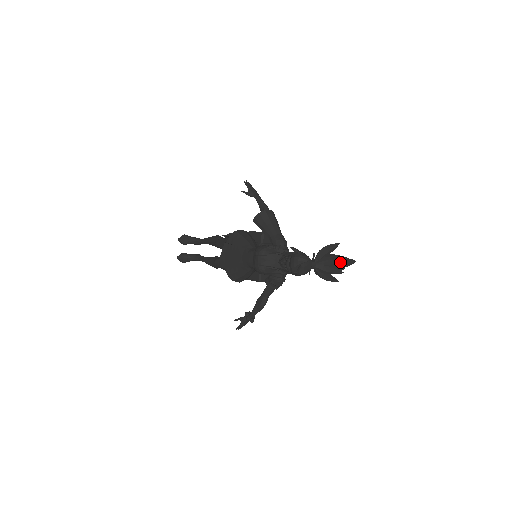
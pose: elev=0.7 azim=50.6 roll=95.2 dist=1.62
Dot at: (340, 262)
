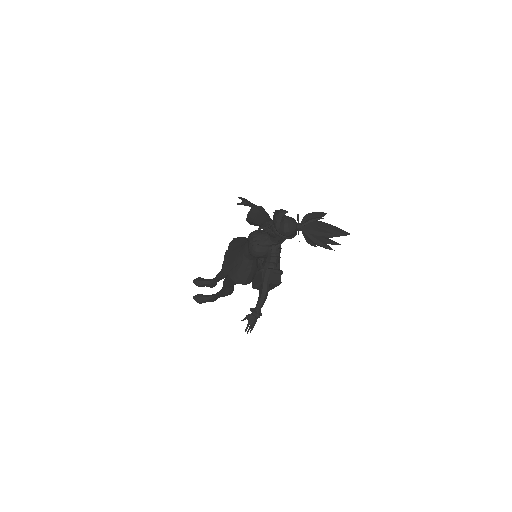
Dot at: (330, 228)
